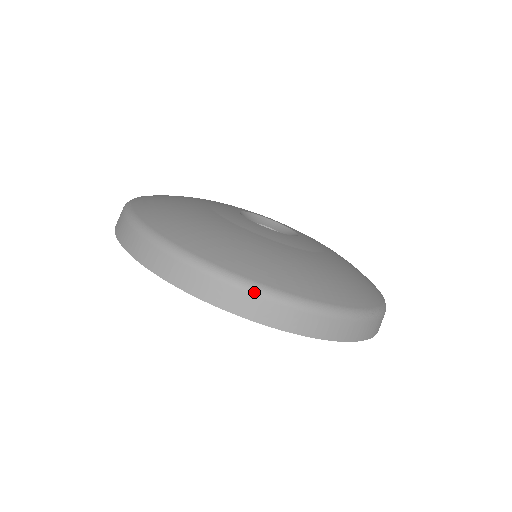
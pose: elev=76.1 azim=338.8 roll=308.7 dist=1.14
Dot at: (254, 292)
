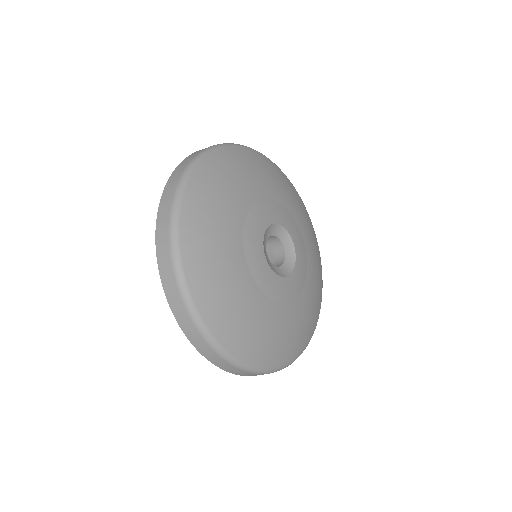
Dot at: (221, 356)
